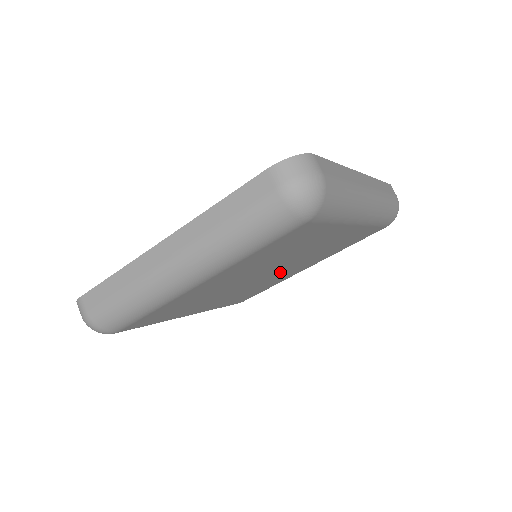
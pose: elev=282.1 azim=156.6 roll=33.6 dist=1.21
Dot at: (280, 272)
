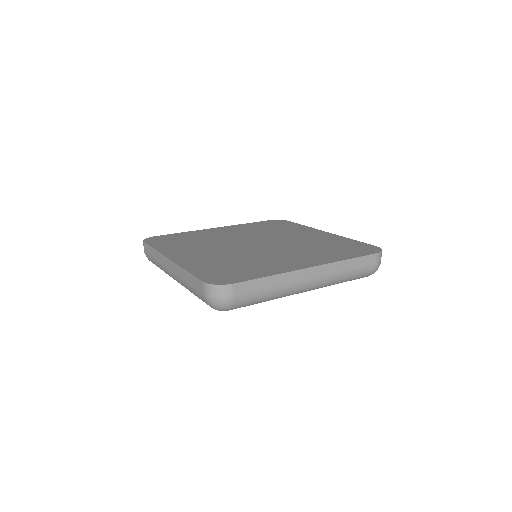
Dot at: occluded
